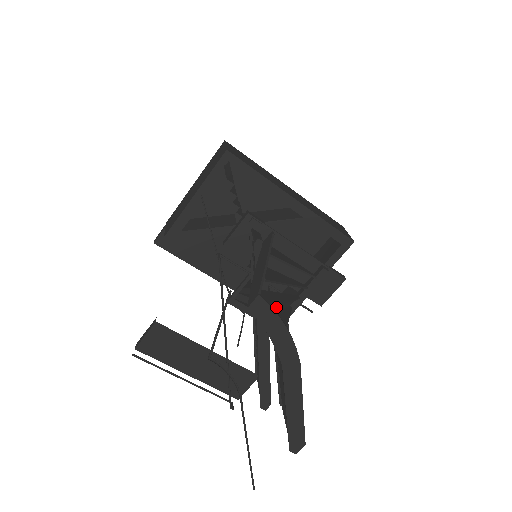
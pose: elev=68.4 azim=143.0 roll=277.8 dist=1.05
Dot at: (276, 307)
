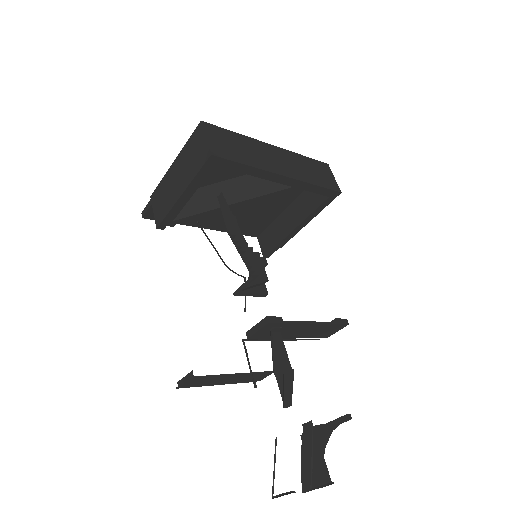
Dot at: (320, 477)
